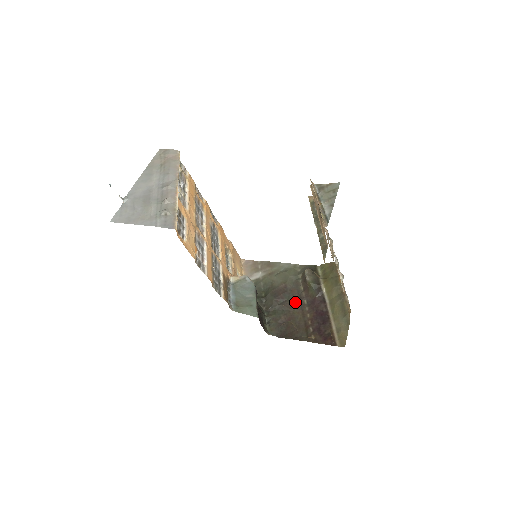
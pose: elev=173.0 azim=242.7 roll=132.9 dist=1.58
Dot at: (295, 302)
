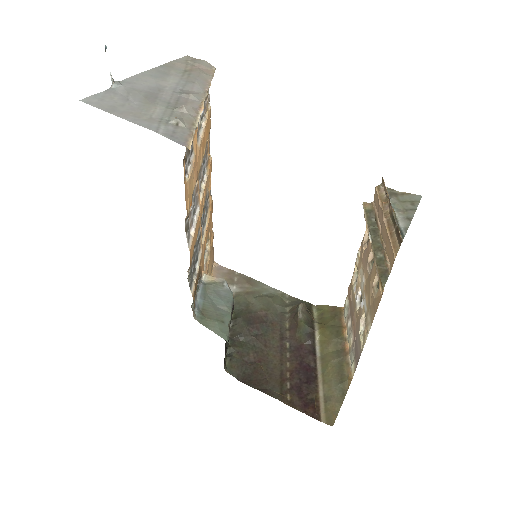
Dot at: (273, 340)
